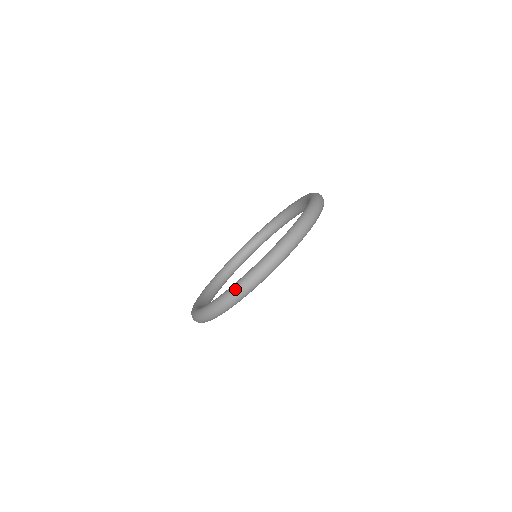
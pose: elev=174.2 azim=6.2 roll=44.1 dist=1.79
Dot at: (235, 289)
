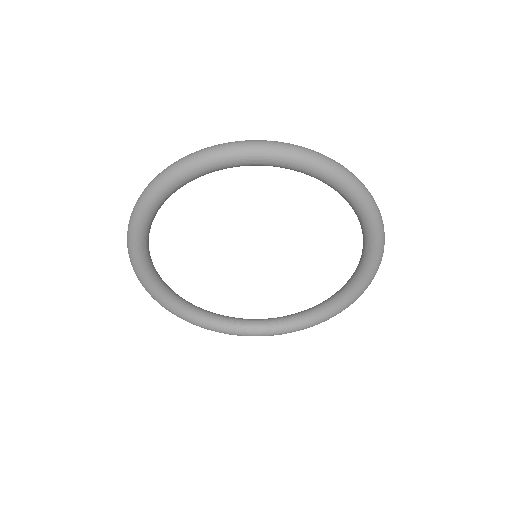
Dot at: (202, 149)
